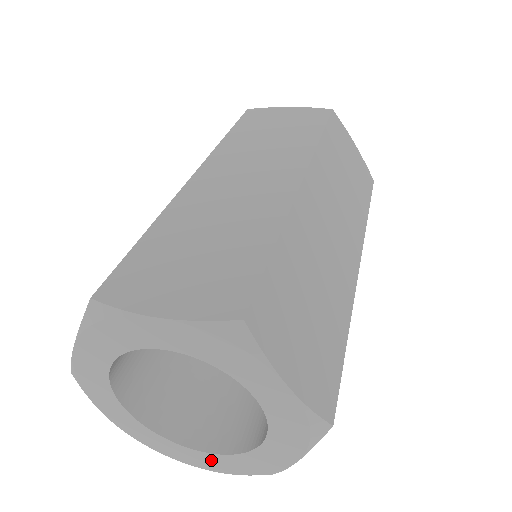
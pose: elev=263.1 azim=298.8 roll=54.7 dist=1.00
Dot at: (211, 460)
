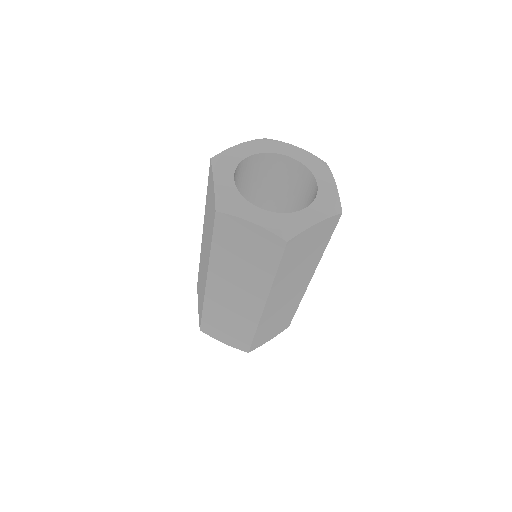
Dot at: (262, 215)
